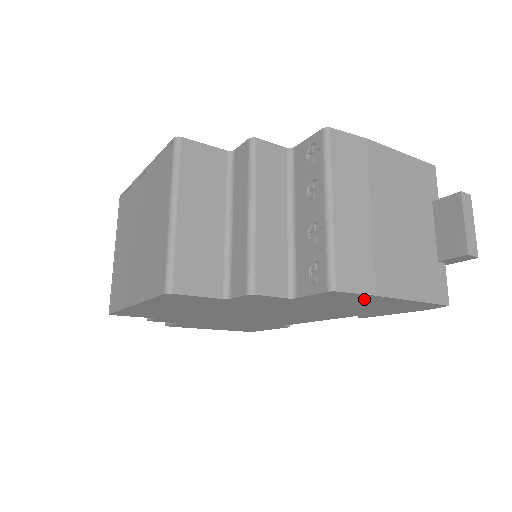
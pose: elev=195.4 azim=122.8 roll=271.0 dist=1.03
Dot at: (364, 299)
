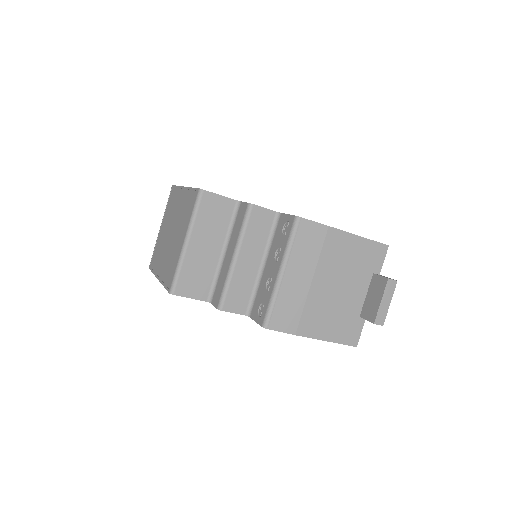
Dot at: occluded
